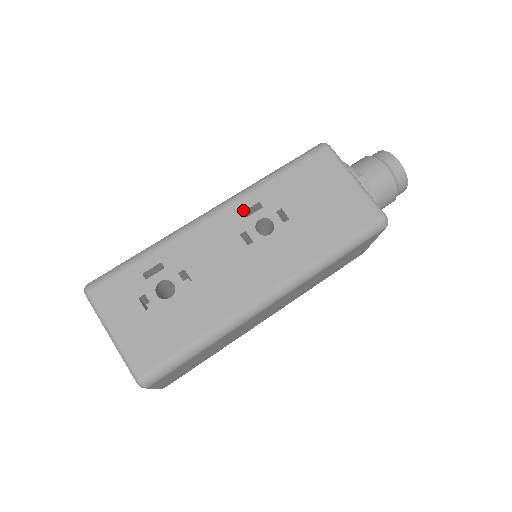
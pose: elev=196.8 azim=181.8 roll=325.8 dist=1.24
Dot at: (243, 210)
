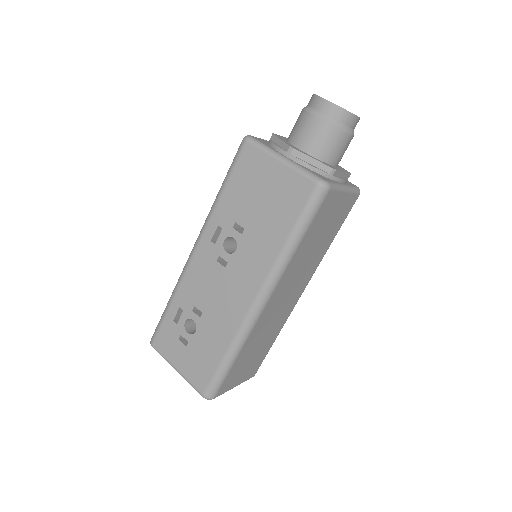
Dot at: (210, 239)
